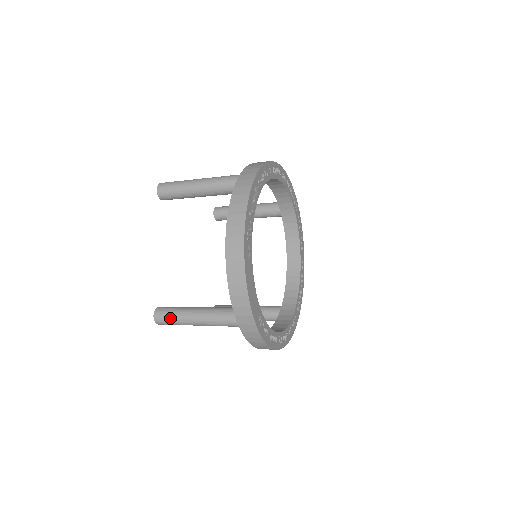
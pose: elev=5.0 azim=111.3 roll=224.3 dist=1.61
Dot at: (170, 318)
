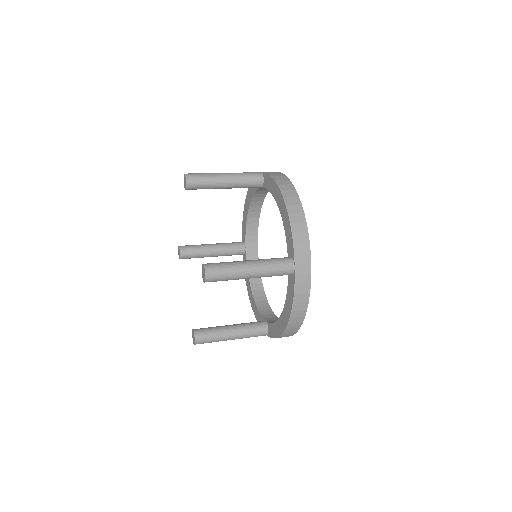
Dot at: (210, 342)
